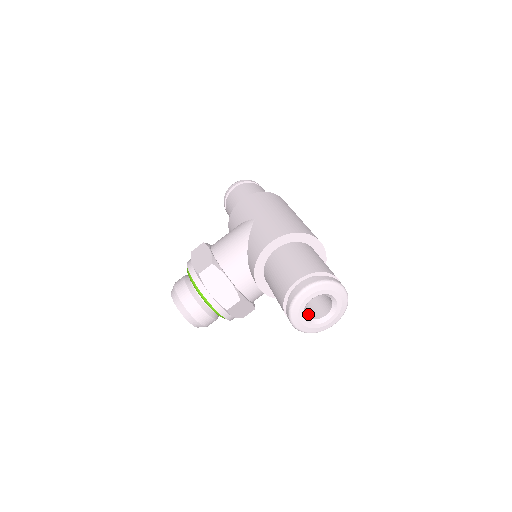
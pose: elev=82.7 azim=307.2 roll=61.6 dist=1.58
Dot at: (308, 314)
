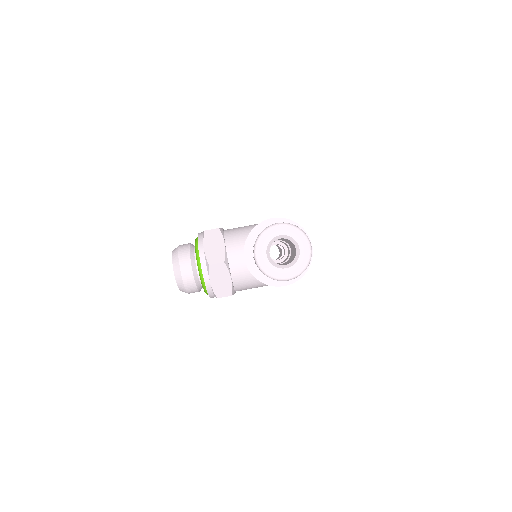
Dot at: occluded
